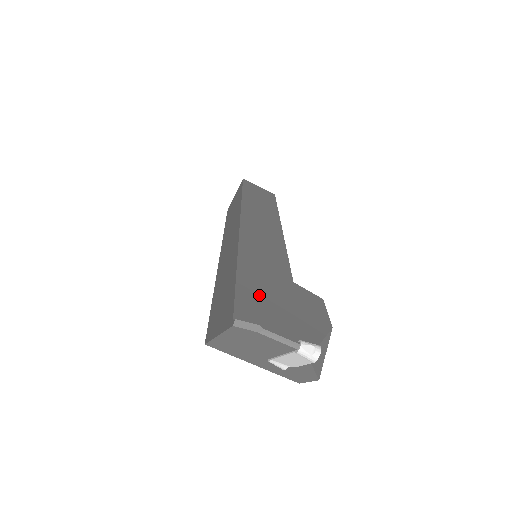
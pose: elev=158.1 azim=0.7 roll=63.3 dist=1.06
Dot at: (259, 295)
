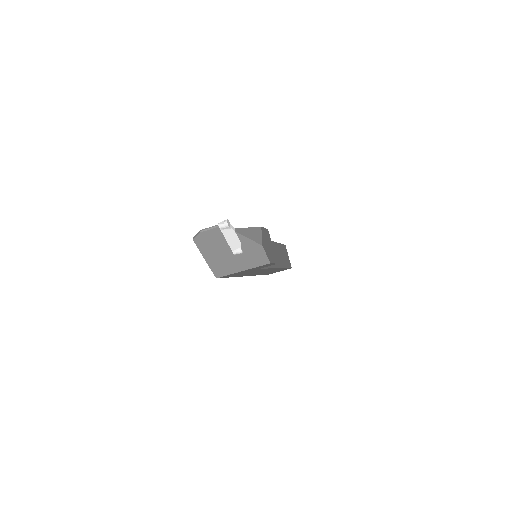
Dot at: occluded
